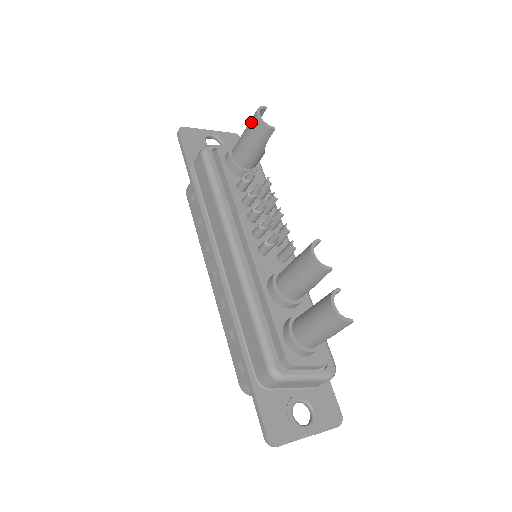
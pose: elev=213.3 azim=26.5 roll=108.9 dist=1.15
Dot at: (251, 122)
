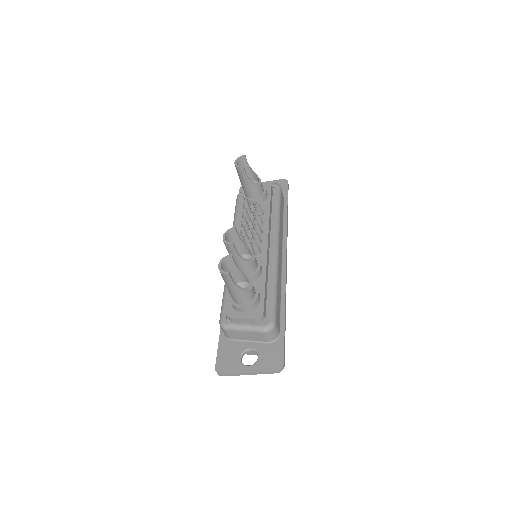
Dot at: occluded
